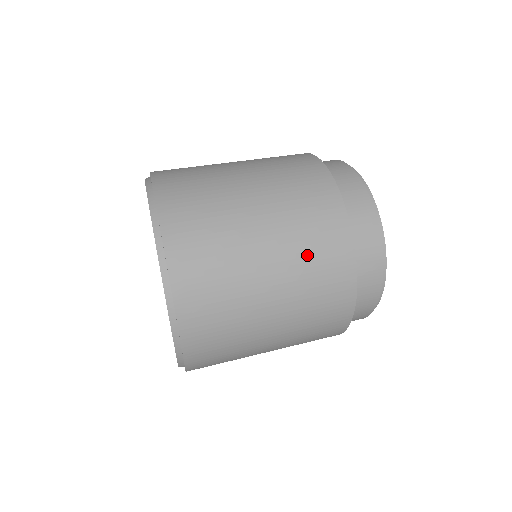
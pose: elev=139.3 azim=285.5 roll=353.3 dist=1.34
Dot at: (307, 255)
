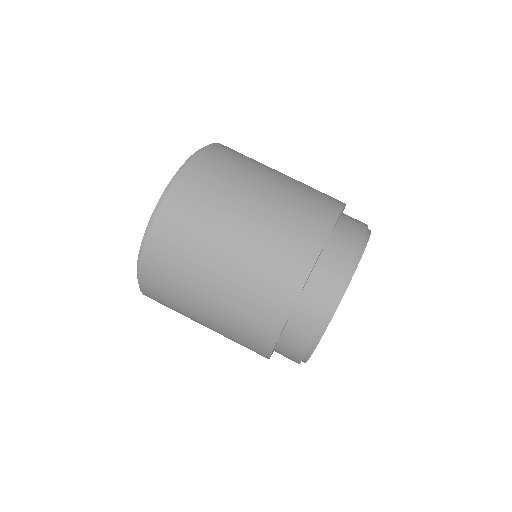
Dot at: (263, 263)
